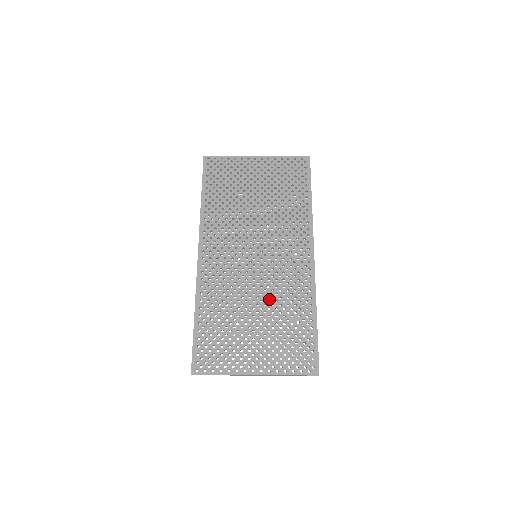
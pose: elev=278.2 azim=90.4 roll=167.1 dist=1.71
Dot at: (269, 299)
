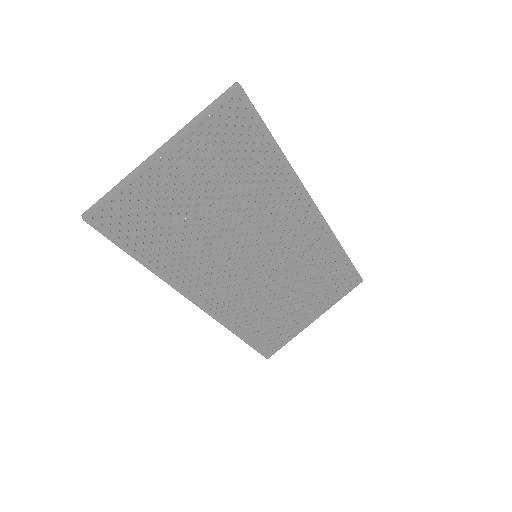
Dot at: (295, 276)
